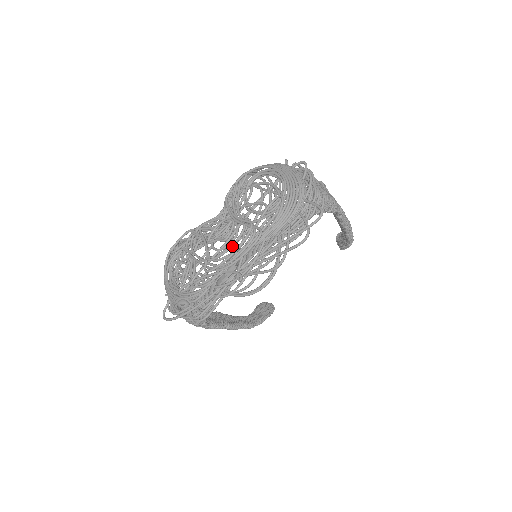
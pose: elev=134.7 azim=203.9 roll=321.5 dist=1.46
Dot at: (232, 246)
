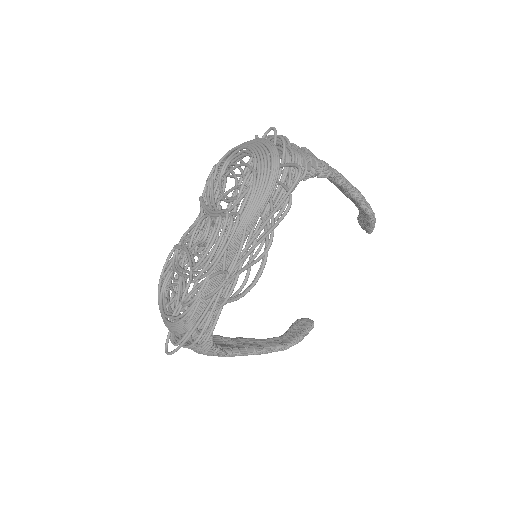
Dot at: (212, 243)
